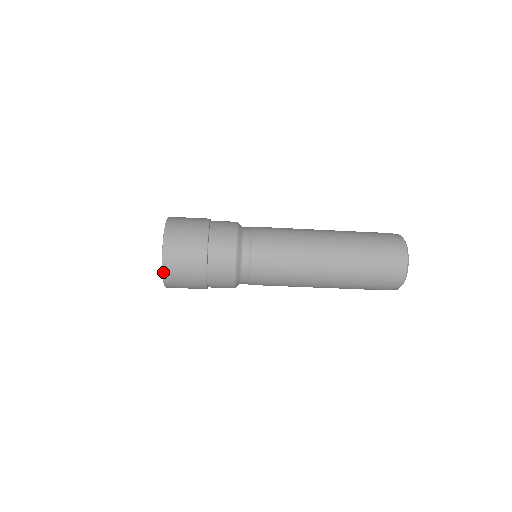
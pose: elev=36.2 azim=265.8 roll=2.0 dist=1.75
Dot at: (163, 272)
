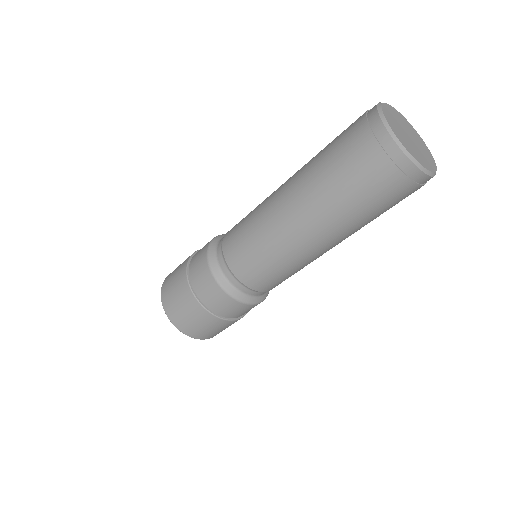
Dot at: (173, 324)
